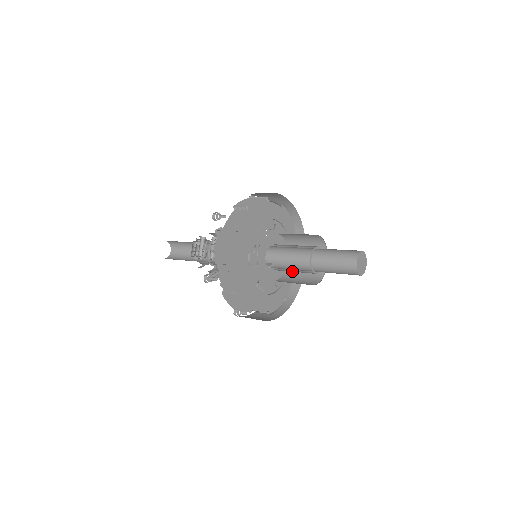
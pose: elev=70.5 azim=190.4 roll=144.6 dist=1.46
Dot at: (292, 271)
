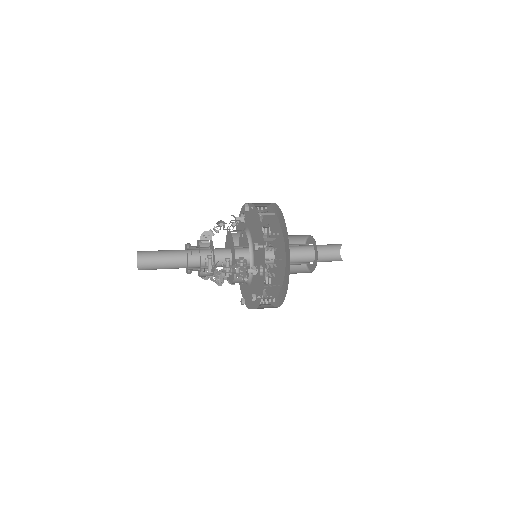
Dot at: occluded
